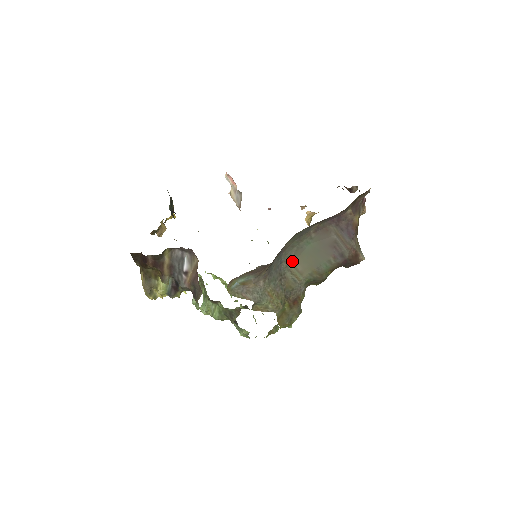
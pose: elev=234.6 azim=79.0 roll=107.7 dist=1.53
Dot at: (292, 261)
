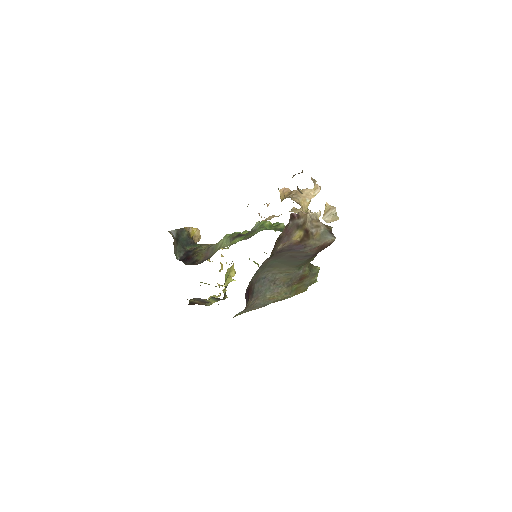
Dot at: (274, 269)
